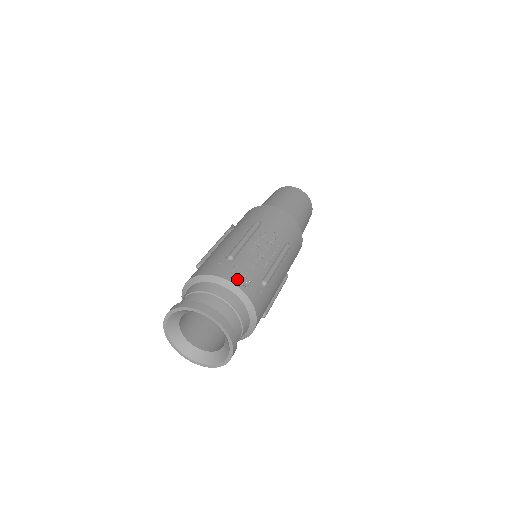
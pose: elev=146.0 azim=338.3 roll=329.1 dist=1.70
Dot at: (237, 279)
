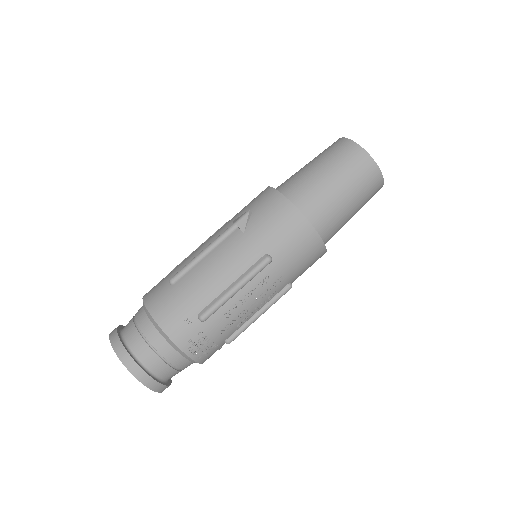
Dot at: (195, 350)
